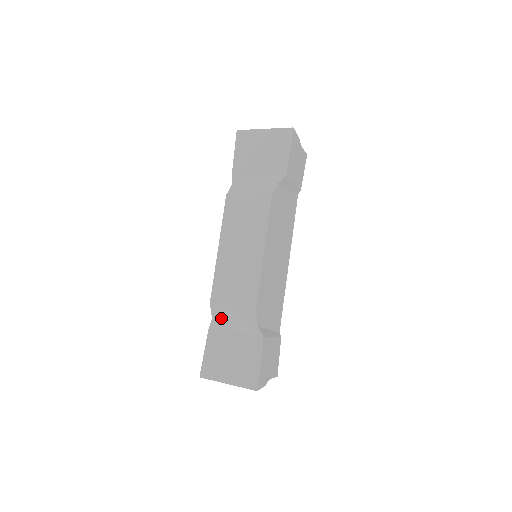
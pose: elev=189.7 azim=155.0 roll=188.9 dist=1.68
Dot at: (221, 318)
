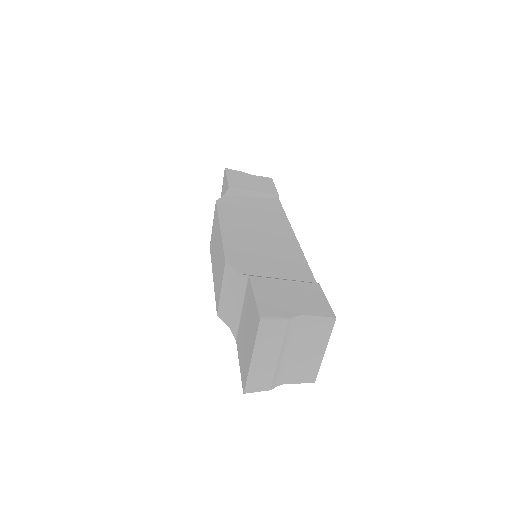
Dot at: (229, 315)
